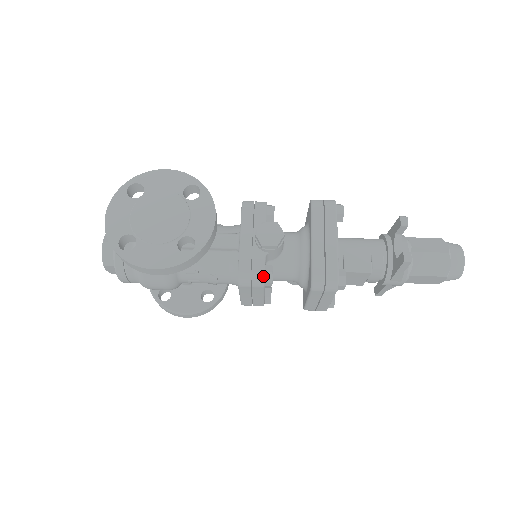
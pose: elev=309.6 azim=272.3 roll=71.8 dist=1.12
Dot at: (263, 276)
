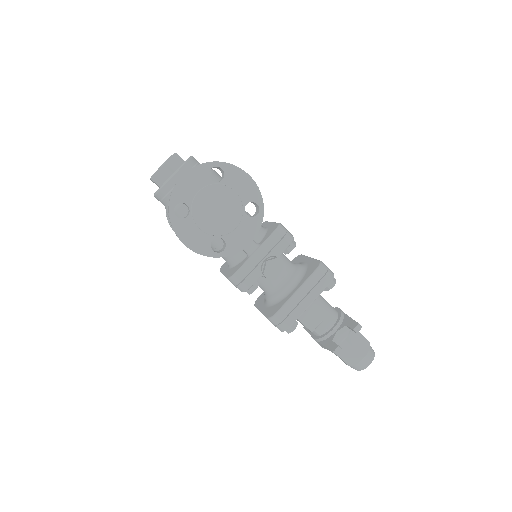
Dot at: (248, 289)
